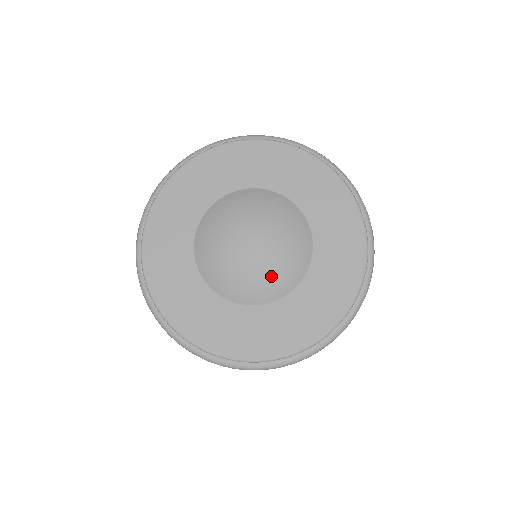
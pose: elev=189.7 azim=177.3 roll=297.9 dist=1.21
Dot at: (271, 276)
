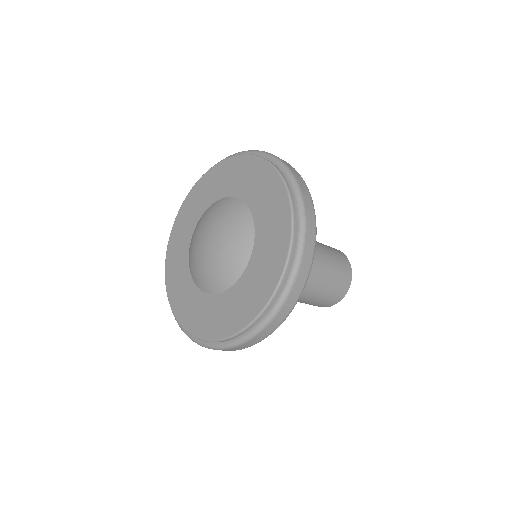
Dot at: (233, 241)
